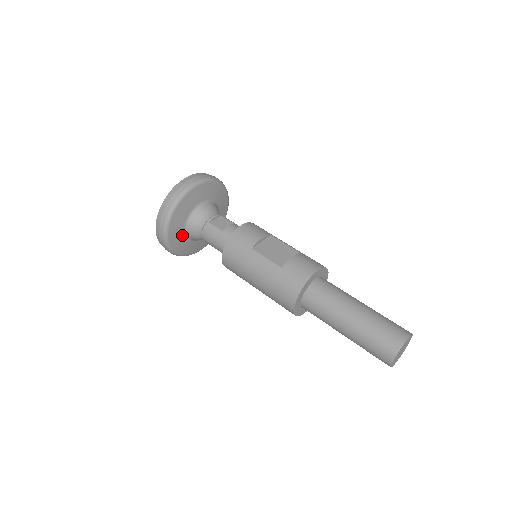
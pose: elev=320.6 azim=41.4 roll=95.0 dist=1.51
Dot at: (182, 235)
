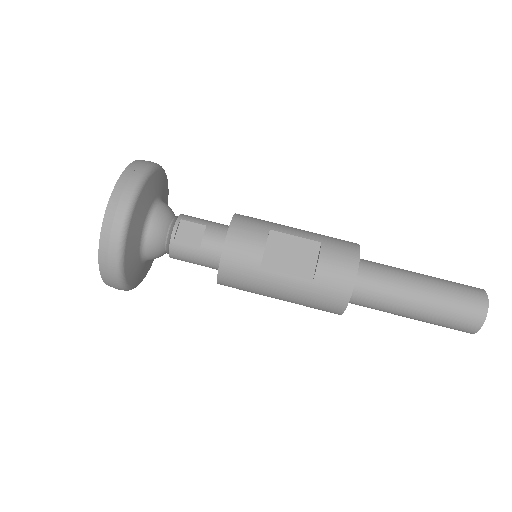
Dot at: (141, 267)
